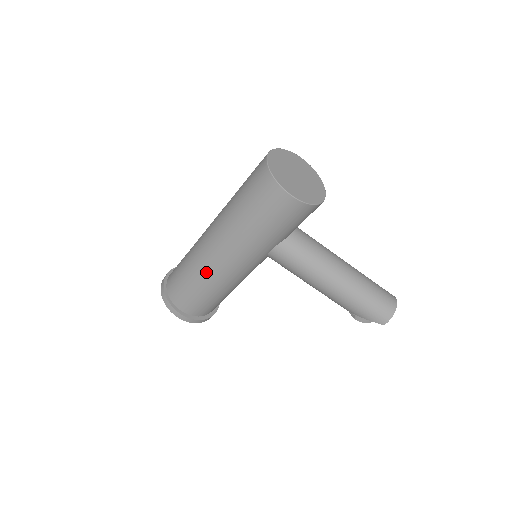
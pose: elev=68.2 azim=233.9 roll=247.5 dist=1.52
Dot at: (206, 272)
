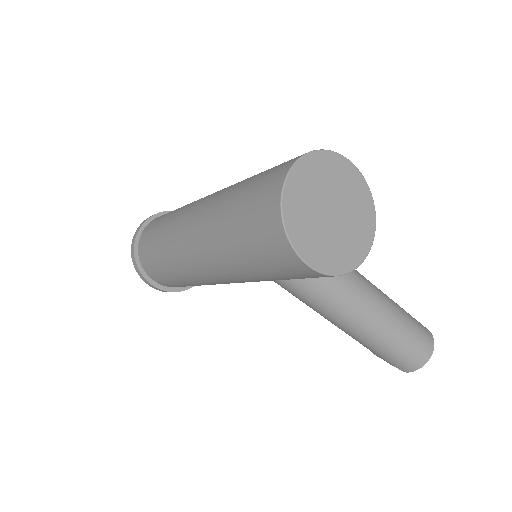
Dot at: (182, 270)
